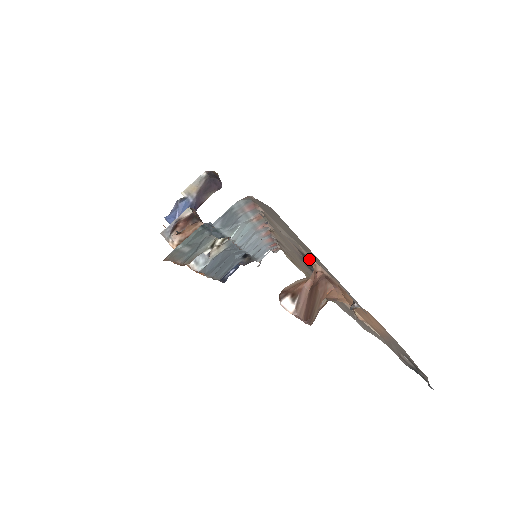
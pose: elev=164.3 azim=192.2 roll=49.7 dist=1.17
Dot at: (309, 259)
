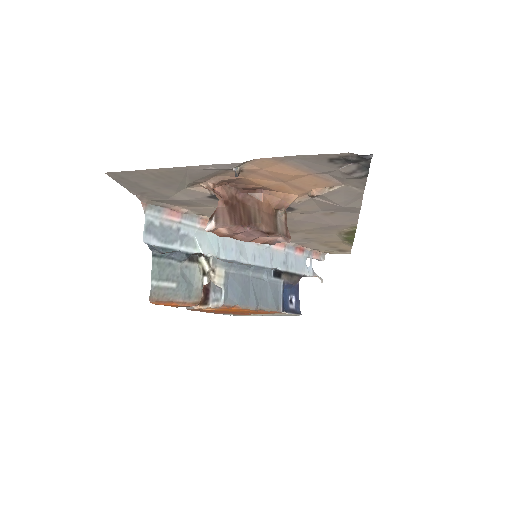
Dot at: occluded
